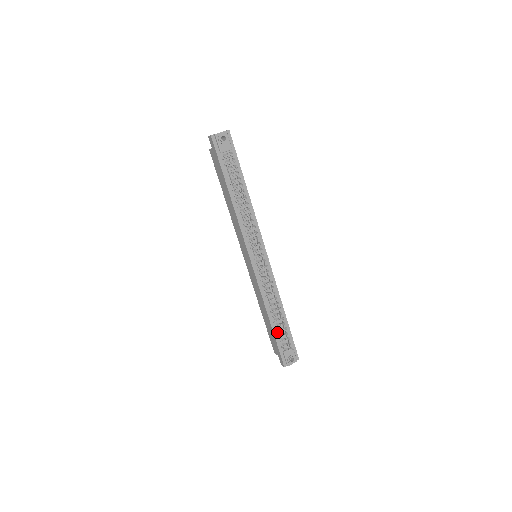
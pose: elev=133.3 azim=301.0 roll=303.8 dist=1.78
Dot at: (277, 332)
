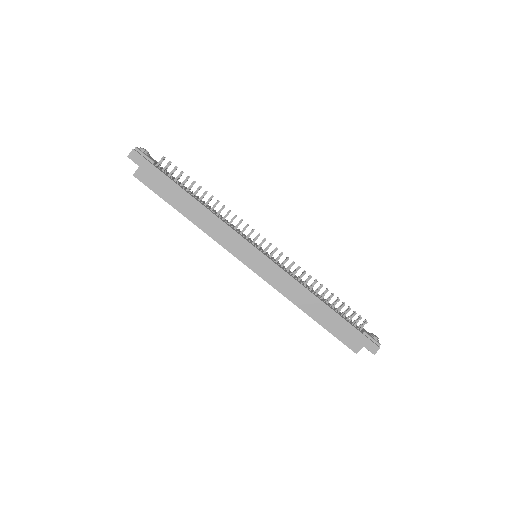
Dot at: (341, 314)
